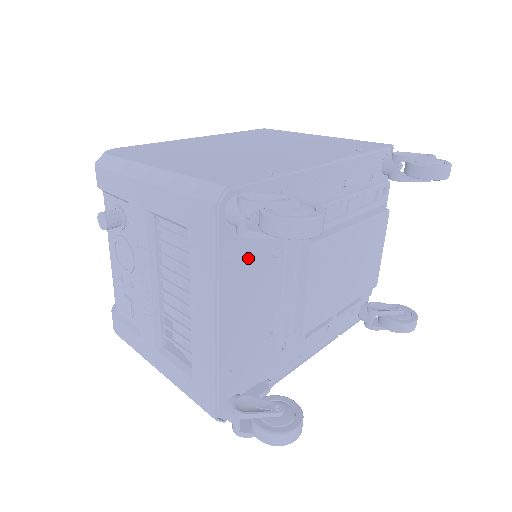
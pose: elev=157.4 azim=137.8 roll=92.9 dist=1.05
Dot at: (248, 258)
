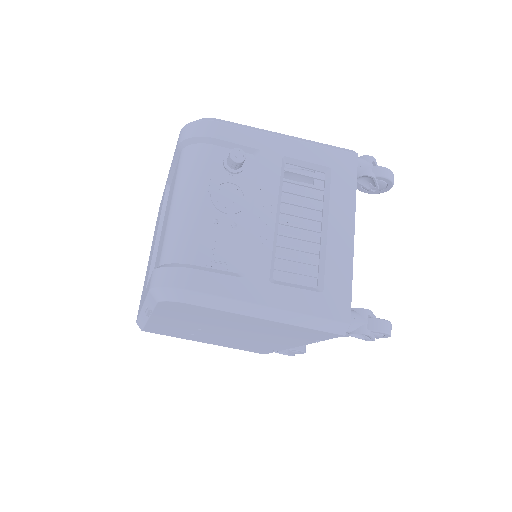
Dot at: occluded
